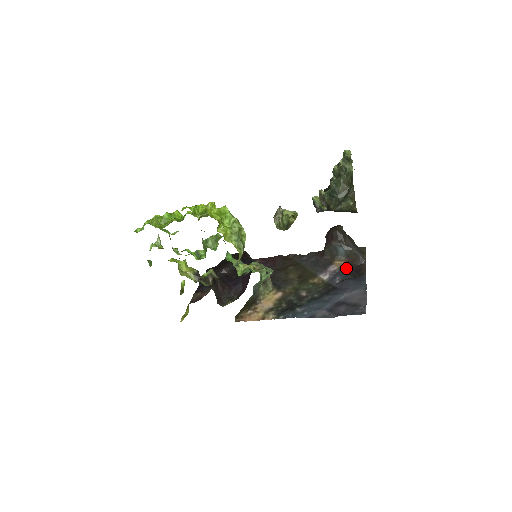
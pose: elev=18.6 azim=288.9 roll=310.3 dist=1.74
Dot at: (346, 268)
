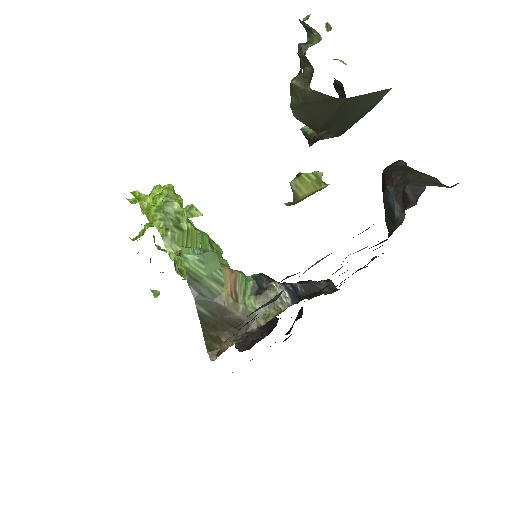
Dot at: occluded
